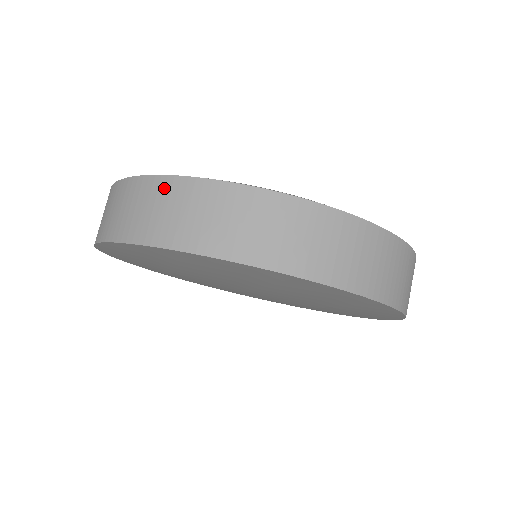
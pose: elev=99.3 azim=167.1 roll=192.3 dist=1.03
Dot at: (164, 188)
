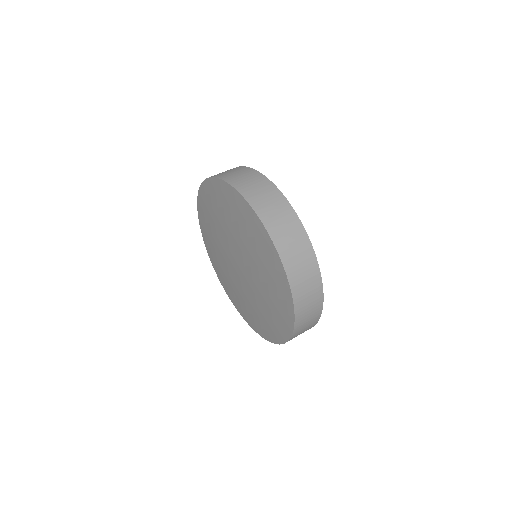
Dot at: (275, 194)
